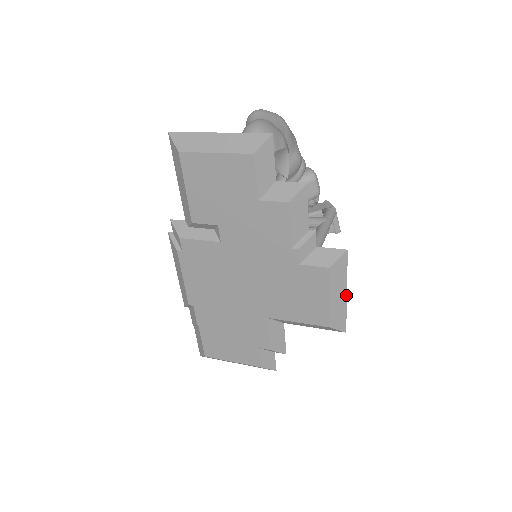
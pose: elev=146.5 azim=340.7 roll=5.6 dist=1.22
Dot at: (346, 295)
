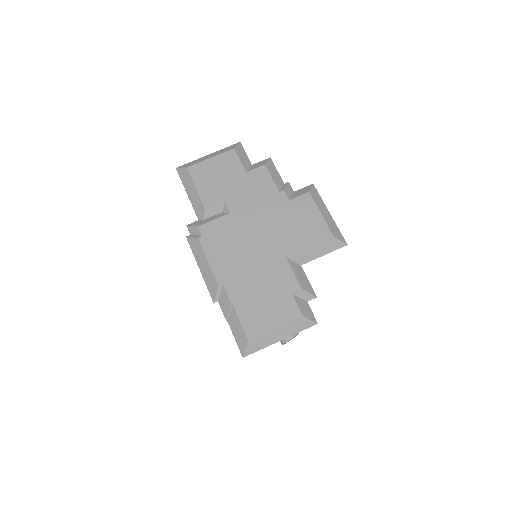
Dot at: (330, 214)
